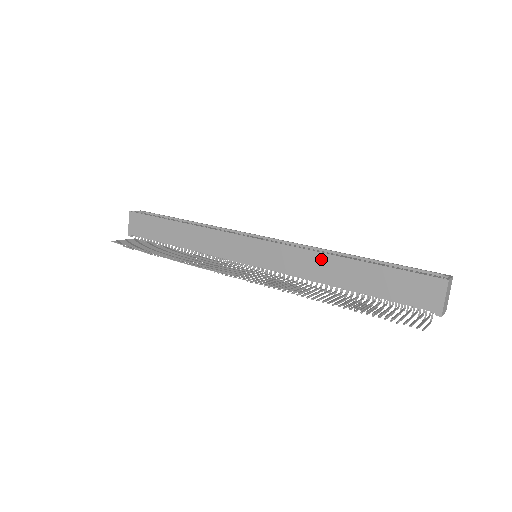
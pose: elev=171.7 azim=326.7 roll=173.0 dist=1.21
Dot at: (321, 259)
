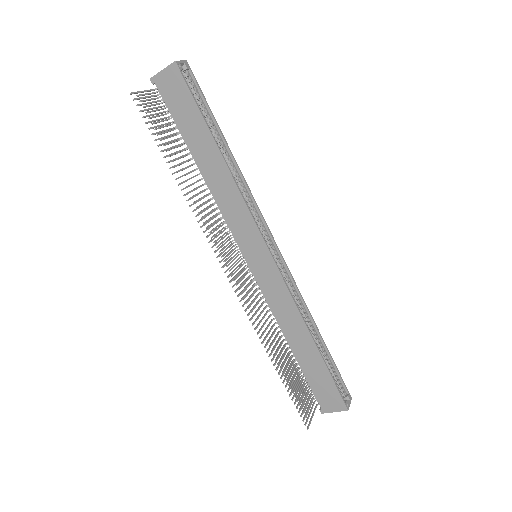
Dot at: (298, 322)
